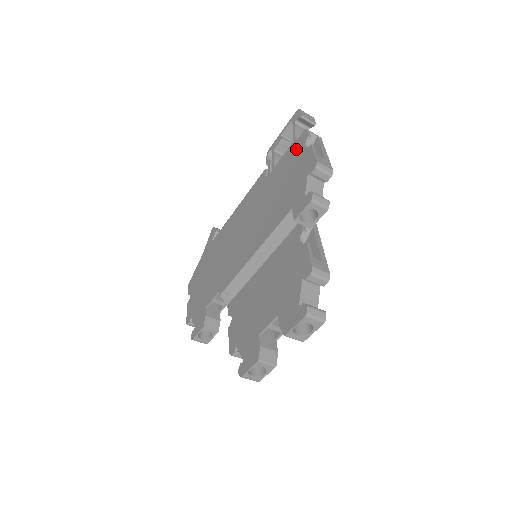
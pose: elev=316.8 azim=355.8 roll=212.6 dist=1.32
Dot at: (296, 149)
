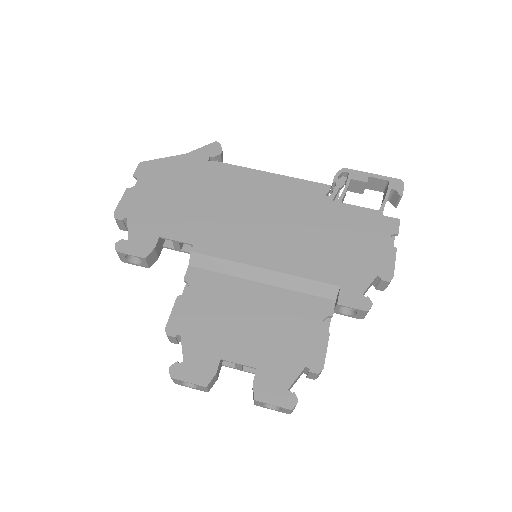
Dot at: (378, 225)
